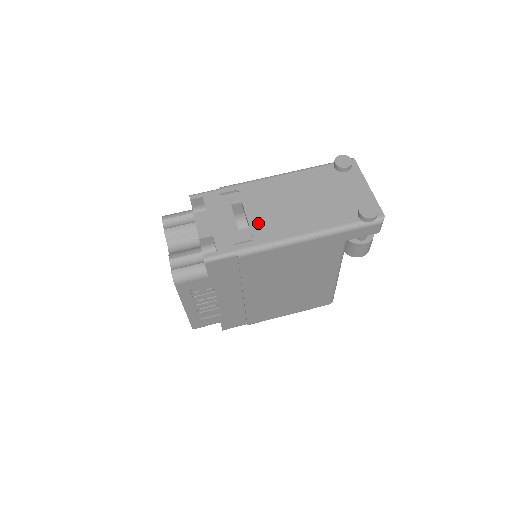
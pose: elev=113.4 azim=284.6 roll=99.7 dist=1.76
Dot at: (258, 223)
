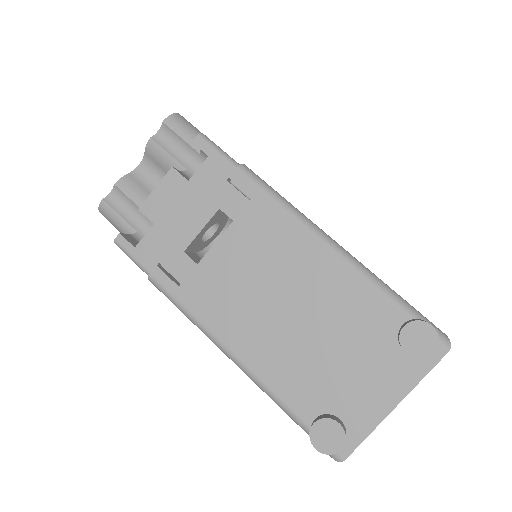
Dot at: (210, 272)
